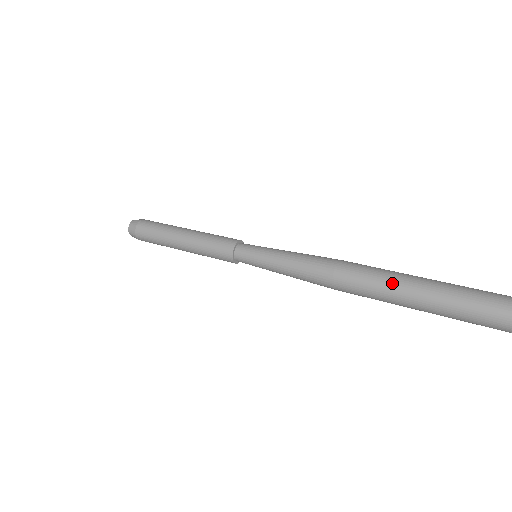
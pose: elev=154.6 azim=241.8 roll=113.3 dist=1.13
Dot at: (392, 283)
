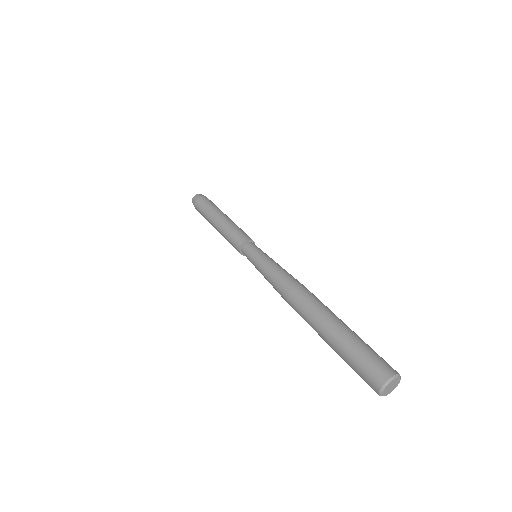
Dot at: (315, 330)
